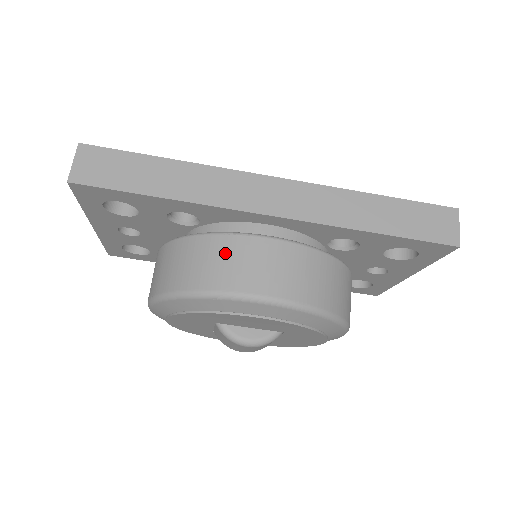
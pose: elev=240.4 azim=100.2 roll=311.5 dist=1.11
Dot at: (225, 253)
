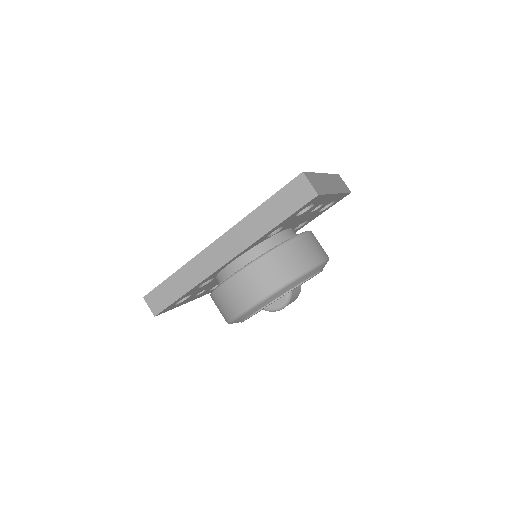
Dot at: (225, 296)
